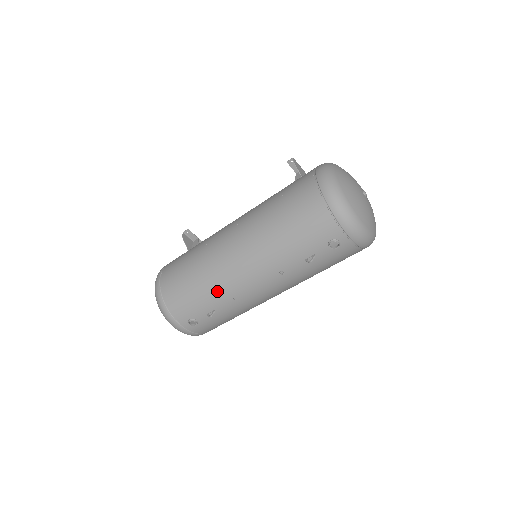
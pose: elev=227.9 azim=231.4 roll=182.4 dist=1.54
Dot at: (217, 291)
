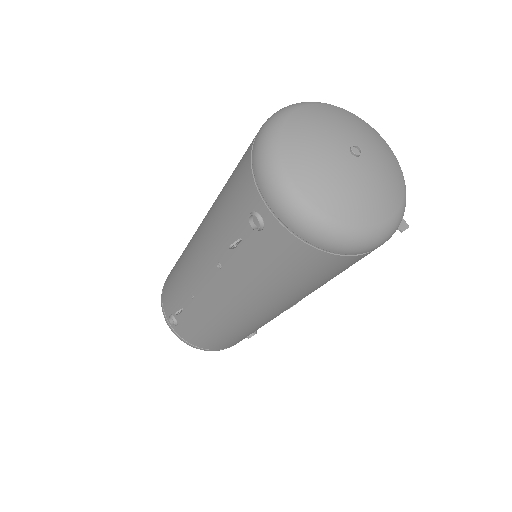
Dot at: (181, 280)
